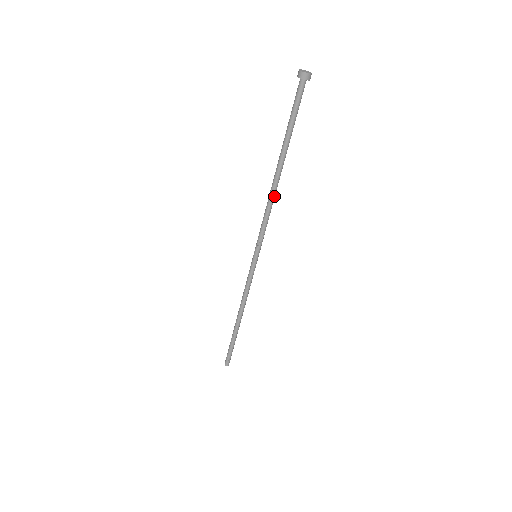
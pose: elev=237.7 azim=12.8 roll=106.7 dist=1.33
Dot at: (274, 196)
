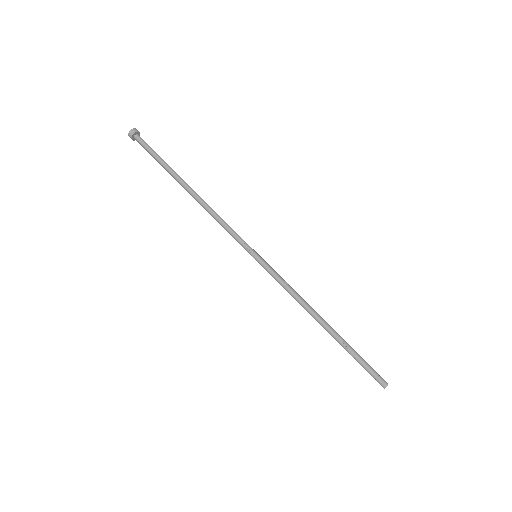
Dot at: (207, 204)
